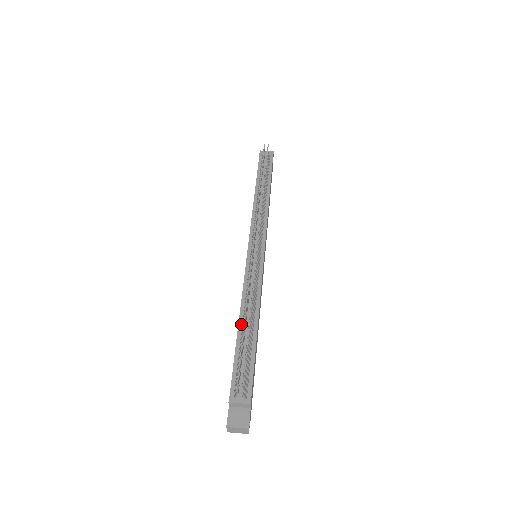
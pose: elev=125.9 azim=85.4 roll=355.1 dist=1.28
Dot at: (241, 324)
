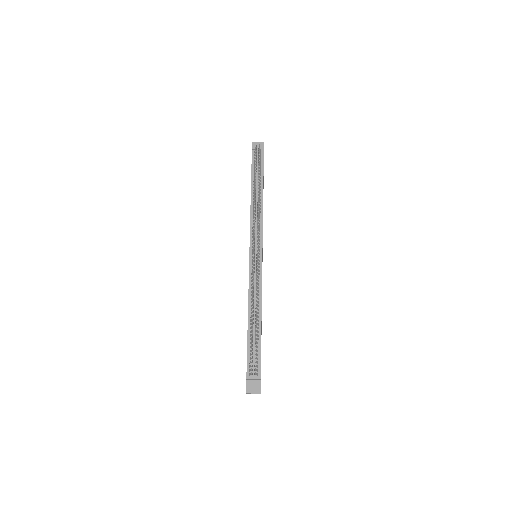
Dot at: (250, 320)
